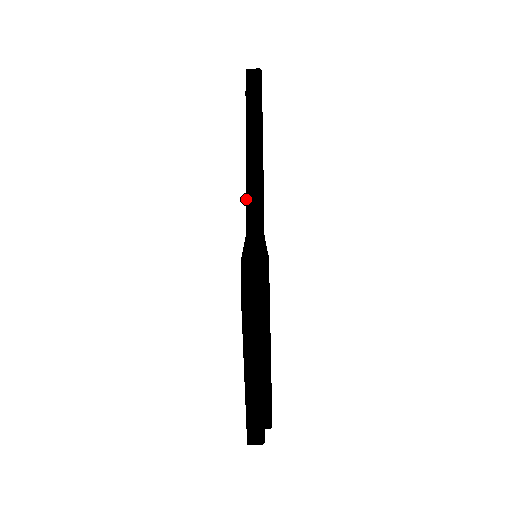
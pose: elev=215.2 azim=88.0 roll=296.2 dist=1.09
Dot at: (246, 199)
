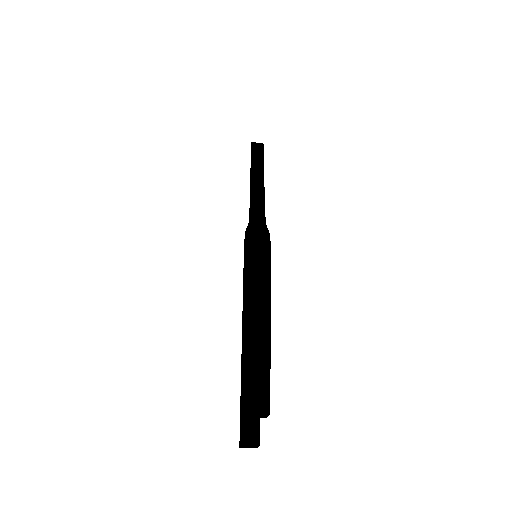
Dot at: (250, 203)
